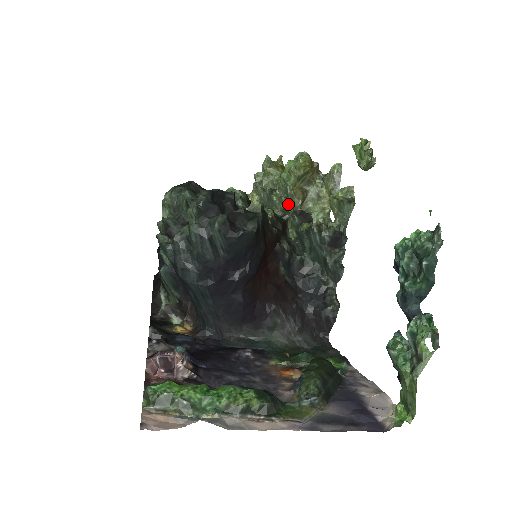
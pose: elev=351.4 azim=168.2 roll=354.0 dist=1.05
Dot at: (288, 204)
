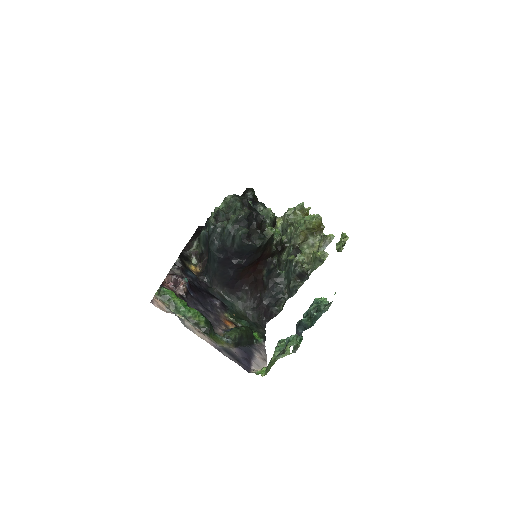
Dot at: (293, 239)
